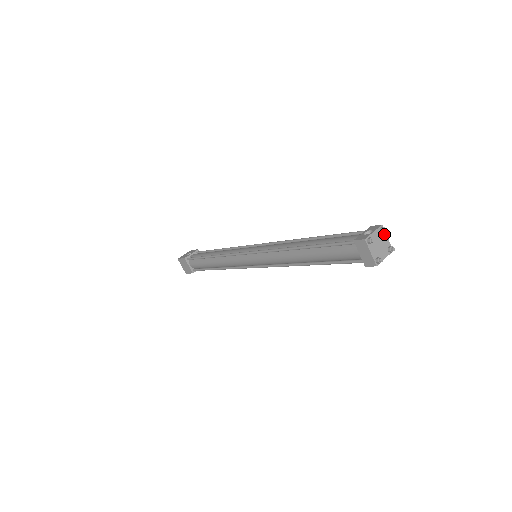
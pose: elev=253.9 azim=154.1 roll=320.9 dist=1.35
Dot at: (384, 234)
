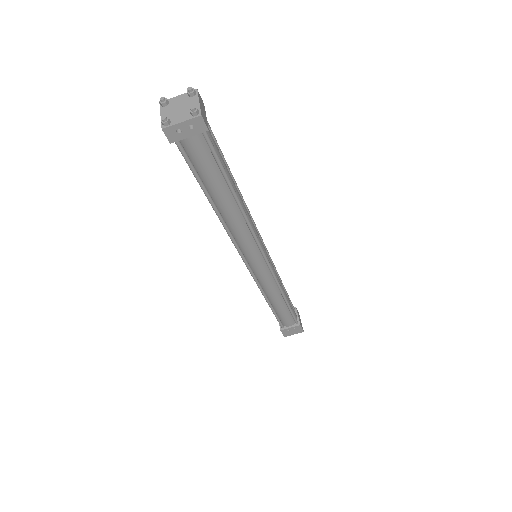
Dot at: (195, 98)
